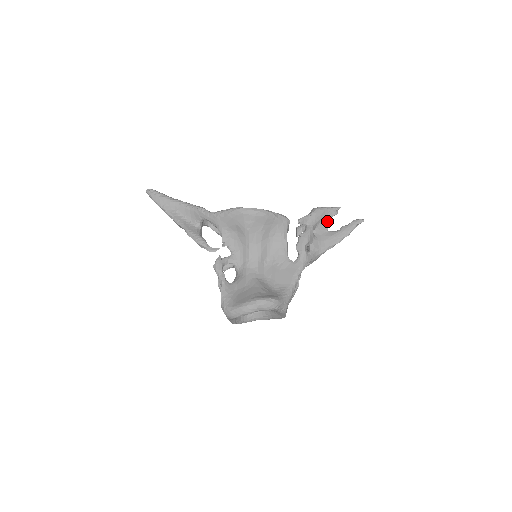
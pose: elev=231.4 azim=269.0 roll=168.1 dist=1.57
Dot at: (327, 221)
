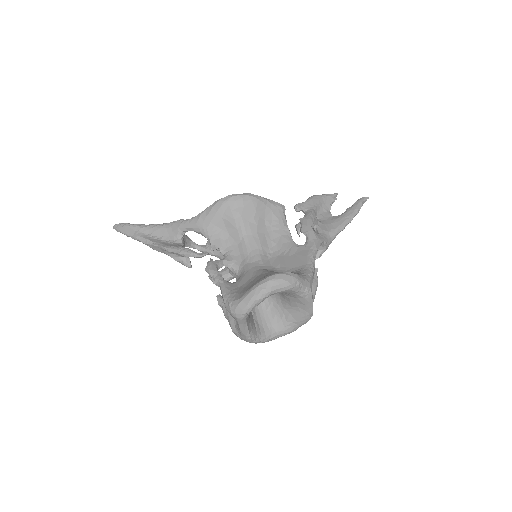
Dot at: (328, 207)
